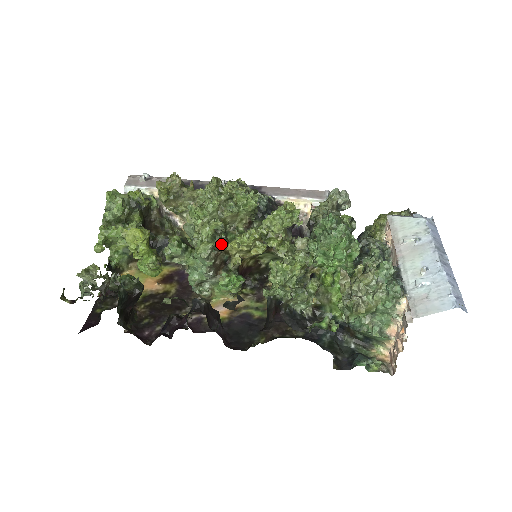
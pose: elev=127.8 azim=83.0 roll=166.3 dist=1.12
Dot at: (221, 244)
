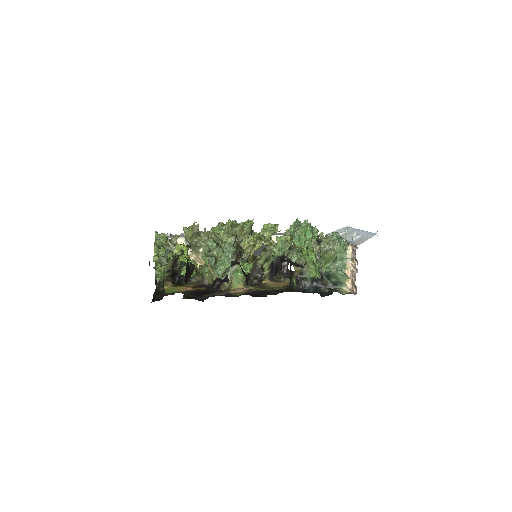
Dot at: (238, 241)
